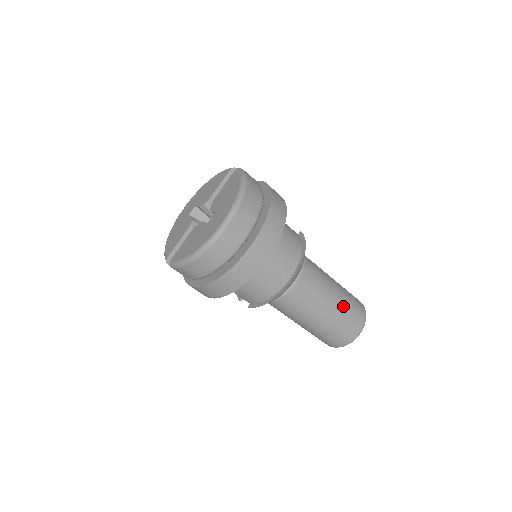
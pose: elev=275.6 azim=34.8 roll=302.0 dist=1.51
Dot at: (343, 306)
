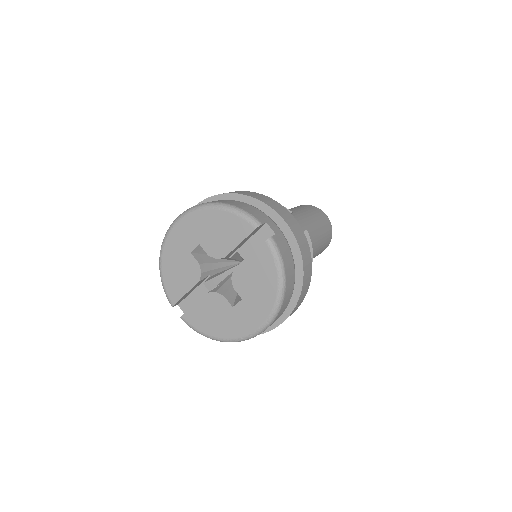
Dot at: (319, 251)
